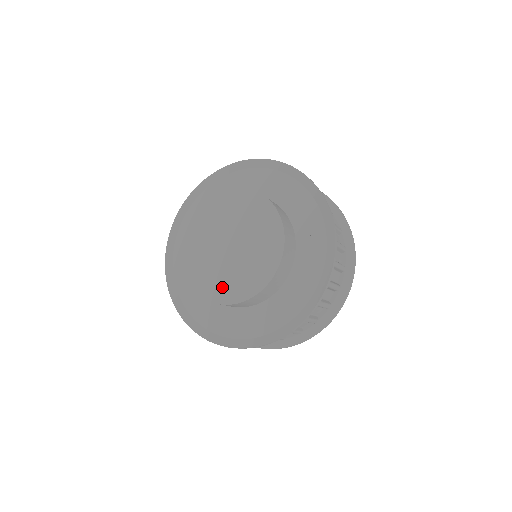
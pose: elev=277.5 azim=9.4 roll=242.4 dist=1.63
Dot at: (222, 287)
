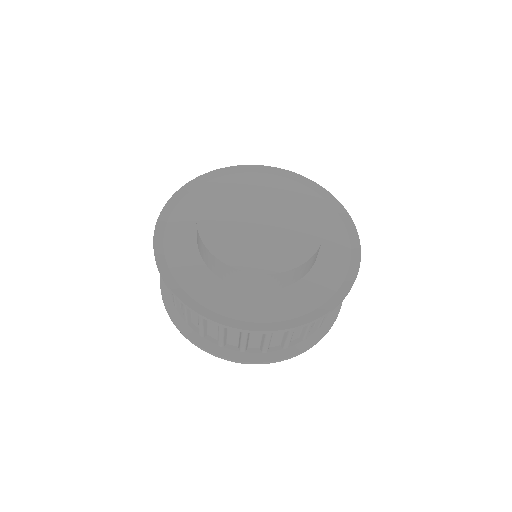
Dot at: (222, 239)
